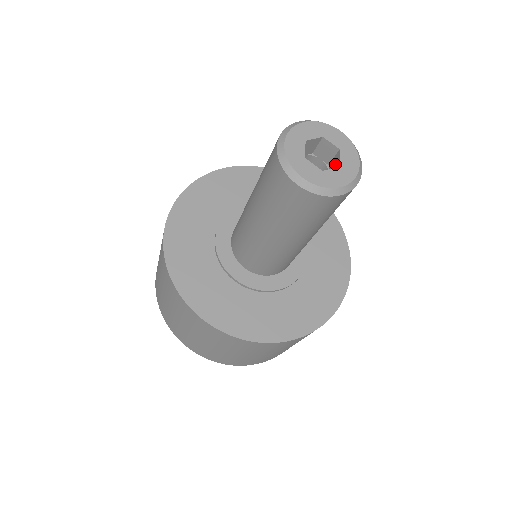
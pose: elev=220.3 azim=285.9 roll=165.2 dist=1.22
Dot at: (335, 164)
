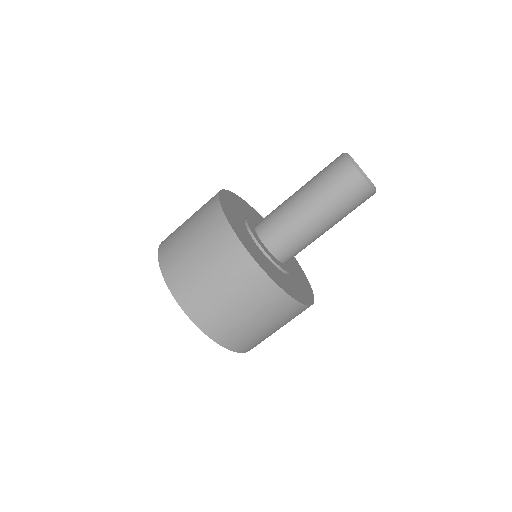
Dot at: occluded
